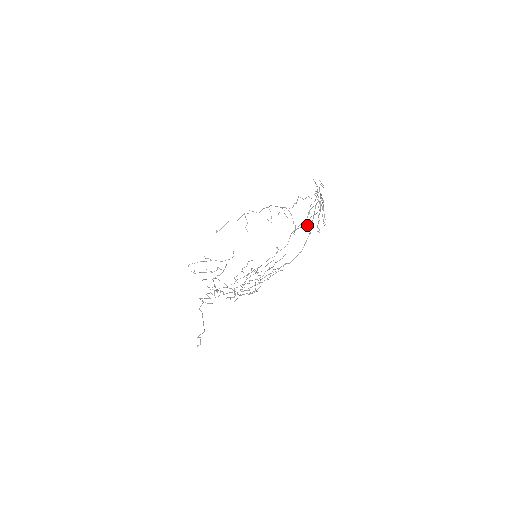
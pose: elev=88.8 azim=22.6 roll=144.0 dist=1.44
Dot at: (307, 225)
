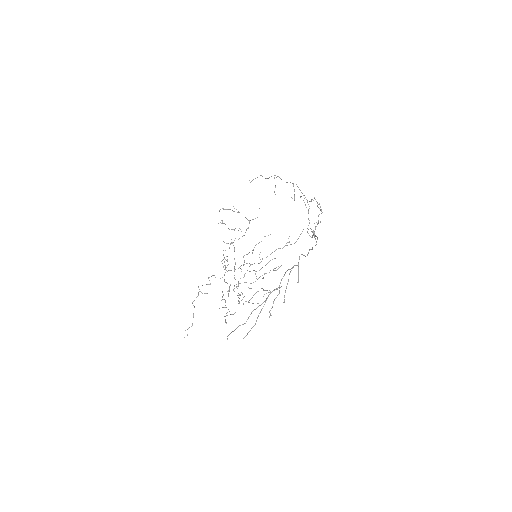
Dot at: (314, 236)
